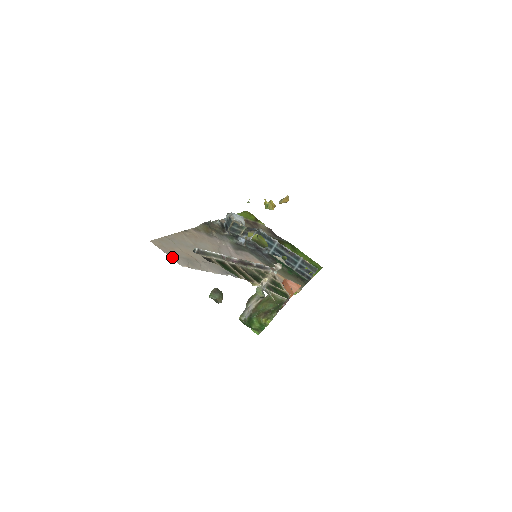
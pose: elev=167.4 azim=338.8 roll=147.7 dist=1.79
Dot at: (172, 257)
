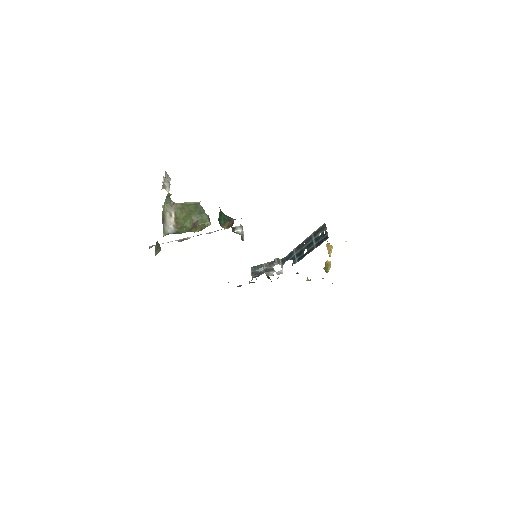
Dot at: occluded
